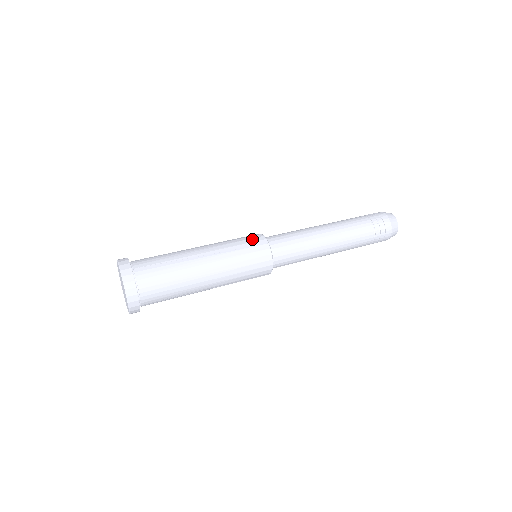
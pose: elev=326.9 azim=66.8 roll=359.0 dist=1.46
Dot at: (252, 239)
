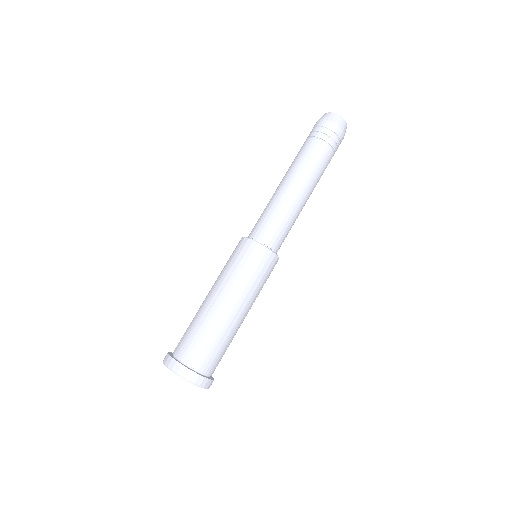
Dot at: (262, 261)
